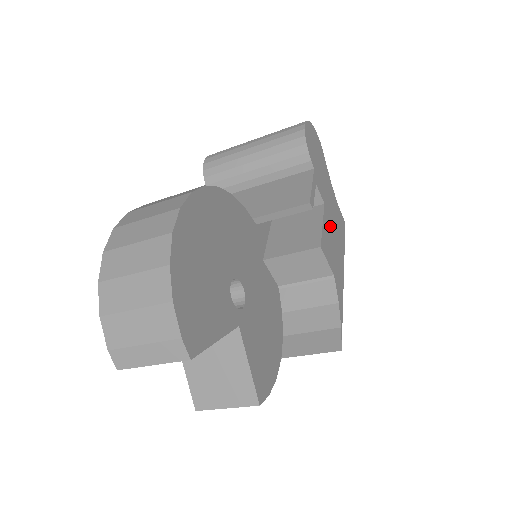
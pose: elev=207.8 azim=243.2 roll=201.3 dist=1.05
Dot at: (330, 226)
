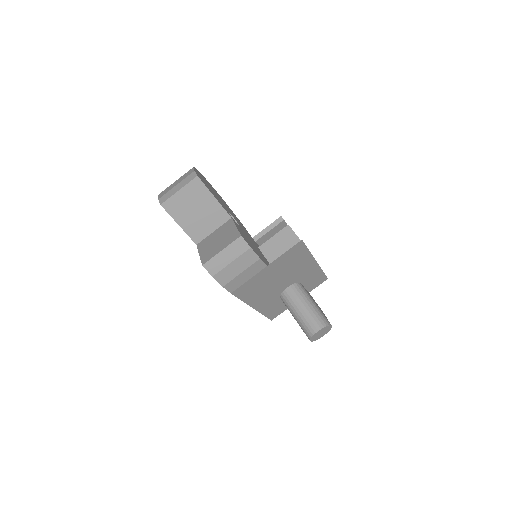
Dot at: occluded
